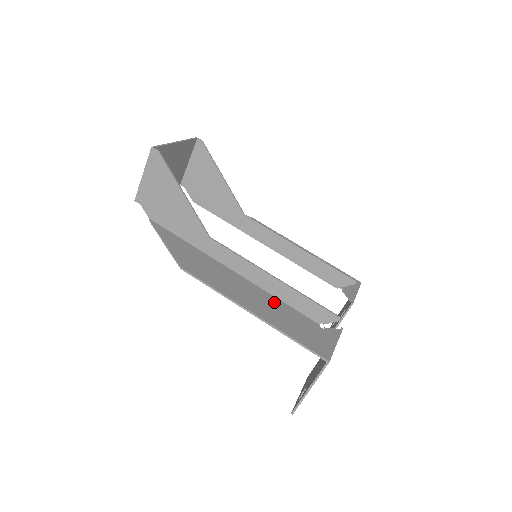
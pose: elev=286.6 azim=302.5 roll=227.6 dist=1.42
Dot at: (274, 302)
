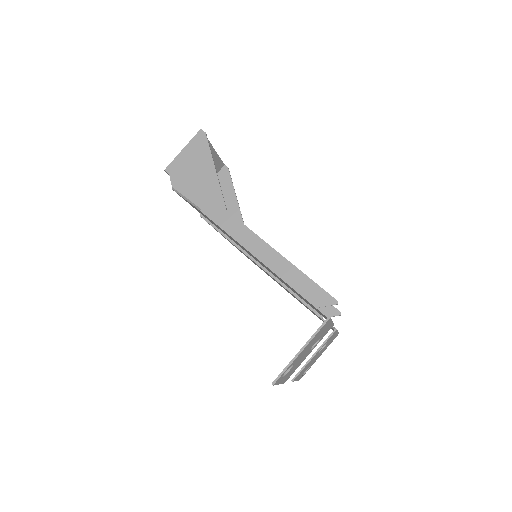
Dot at: occluded
